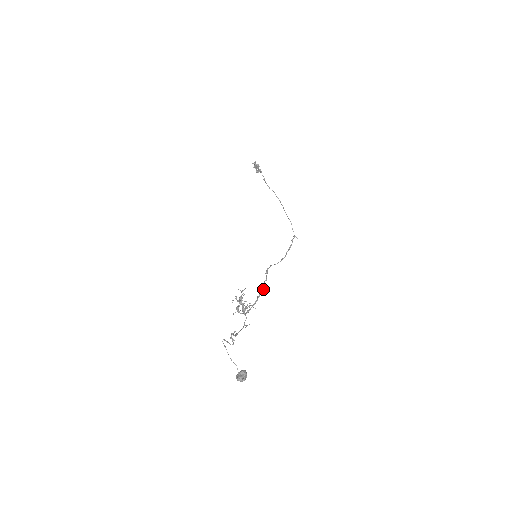
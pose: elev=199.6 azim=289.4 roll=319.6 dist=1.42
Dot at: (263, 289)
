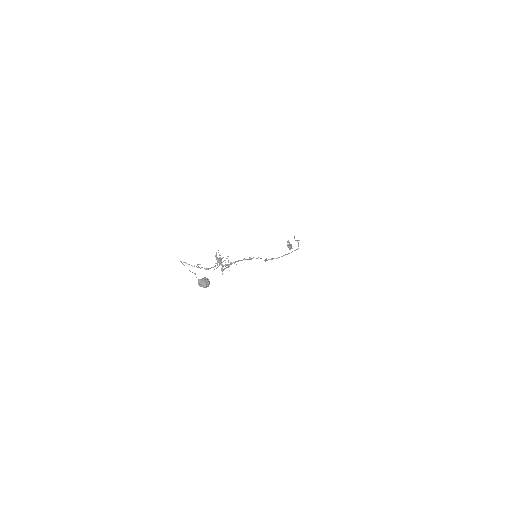
Dot at: (249, 257)
